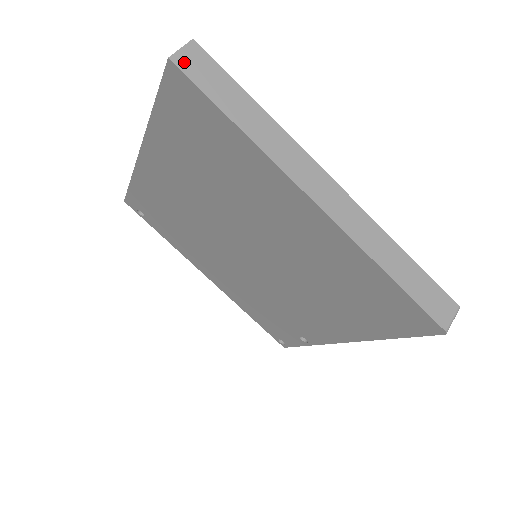
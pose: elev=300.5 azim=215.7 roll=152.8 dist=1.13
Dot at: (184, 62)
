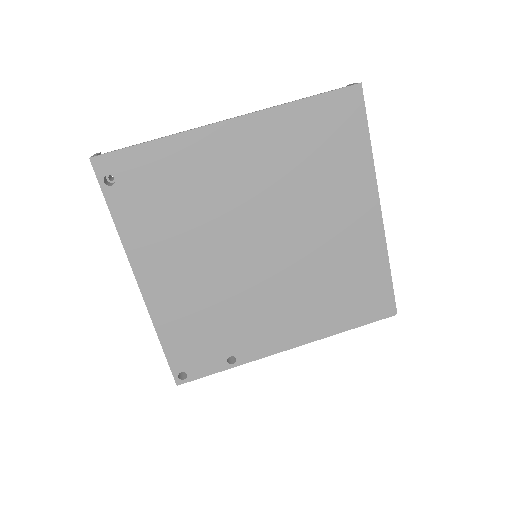
Dot at: (360, 91)
